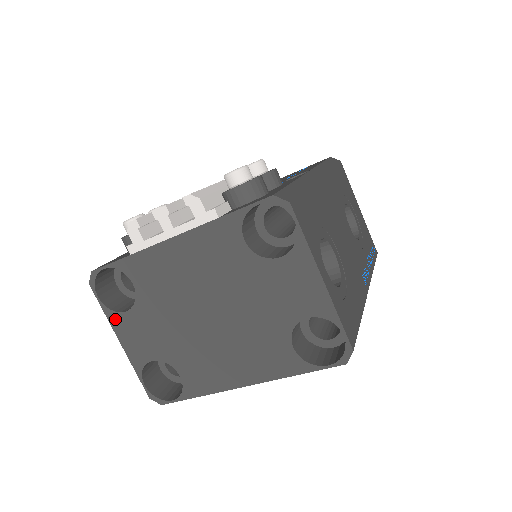
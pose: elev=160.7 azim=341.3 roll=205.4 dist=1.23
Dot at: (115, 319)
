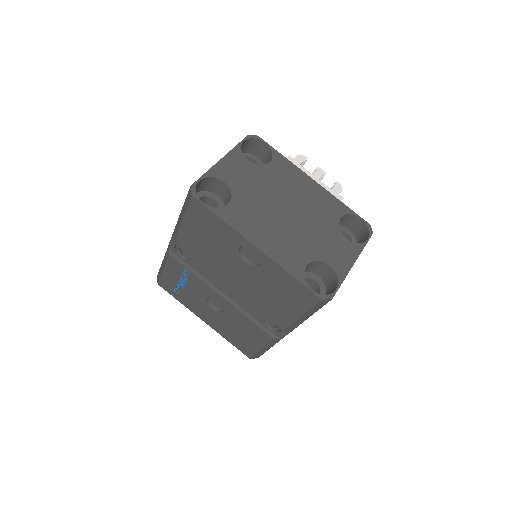
Dot at: (237, 153)
